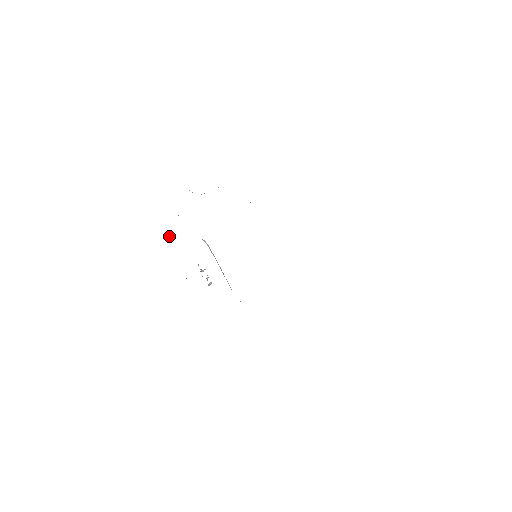
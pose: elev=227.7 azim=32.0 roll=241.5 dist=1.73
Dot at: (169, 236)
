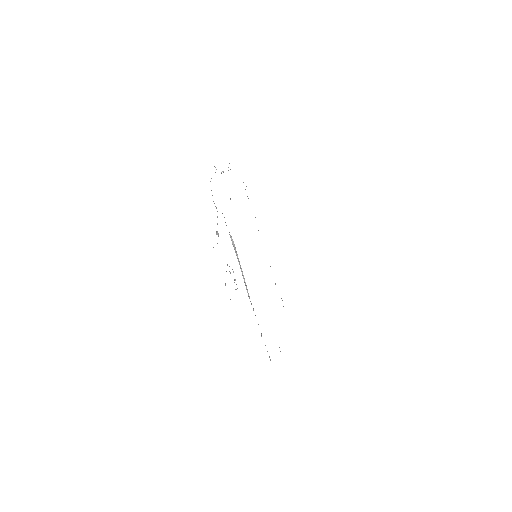
Dot at: occluded
